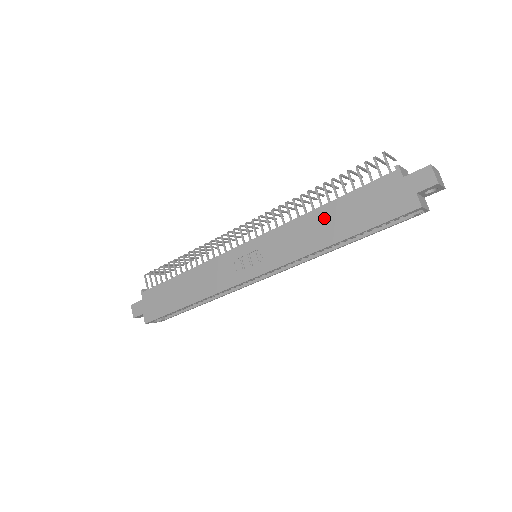
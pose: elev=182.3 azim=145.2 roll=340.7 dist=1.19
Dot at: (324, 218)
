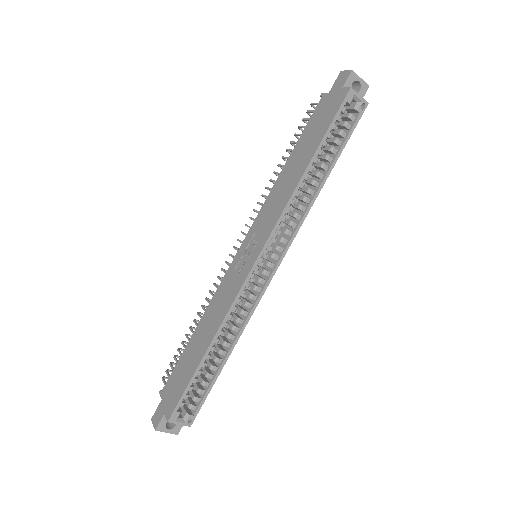
Dot at: (291, 166)
